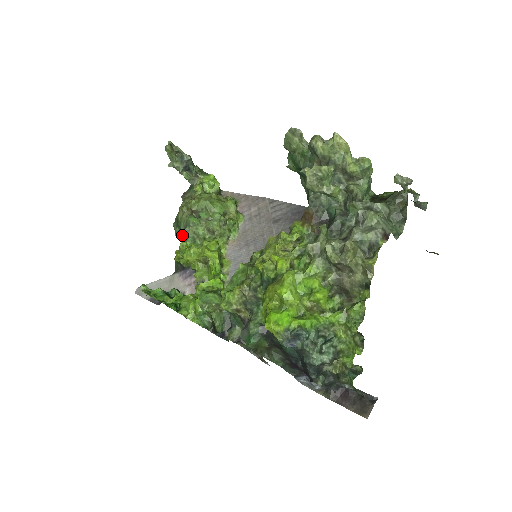
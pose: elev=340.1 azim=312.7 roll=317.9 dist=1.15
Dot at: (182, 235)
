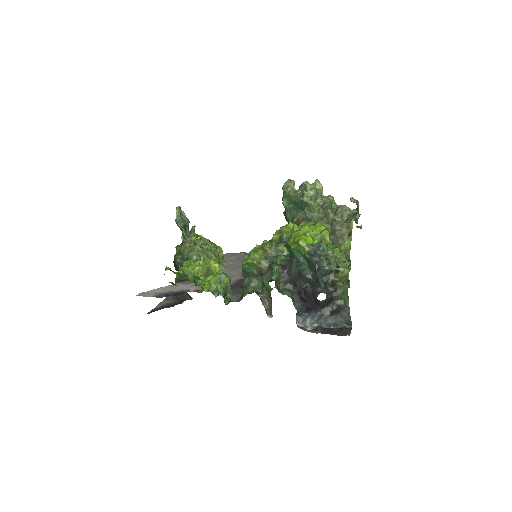
Dot at: (184, 259)
